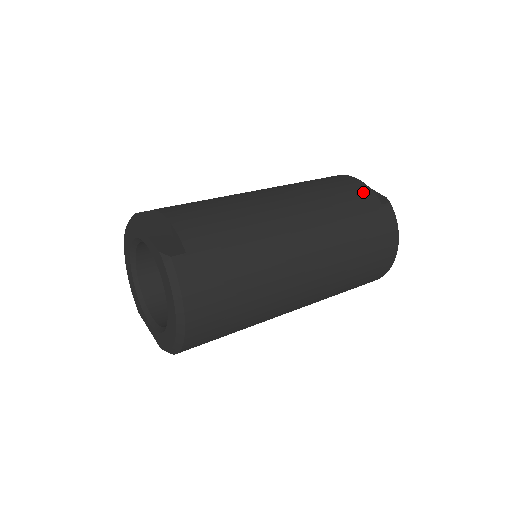
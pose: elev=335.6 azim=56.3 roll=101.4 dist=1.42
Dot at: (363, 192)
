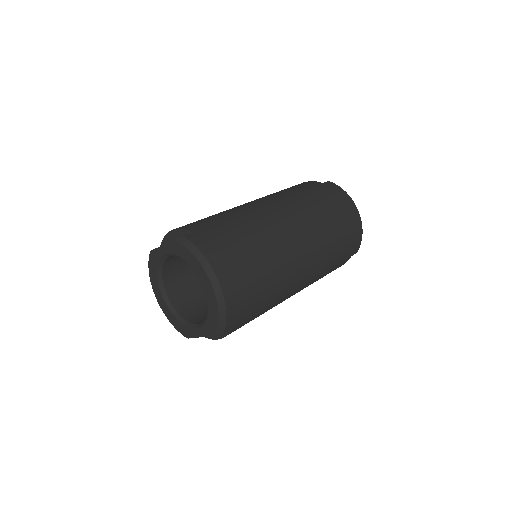
Dot at: (305, 183)
